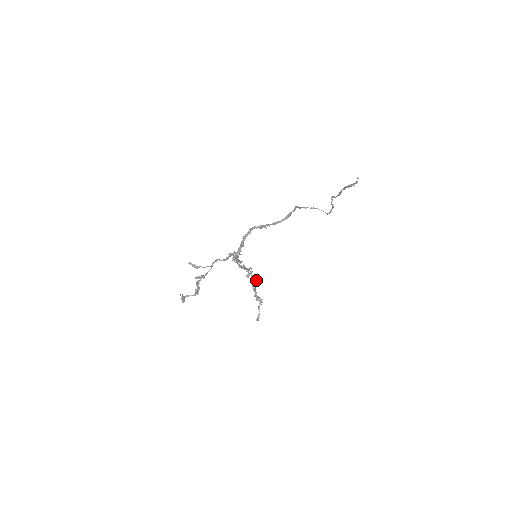
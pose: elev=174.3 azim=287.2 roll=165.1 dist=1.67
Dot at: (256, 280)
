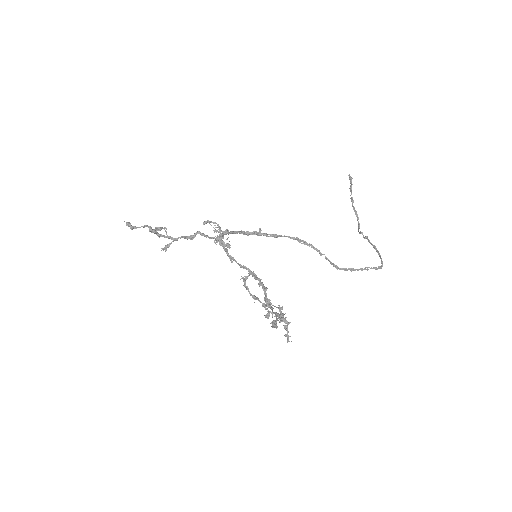
Dot at: occluded
